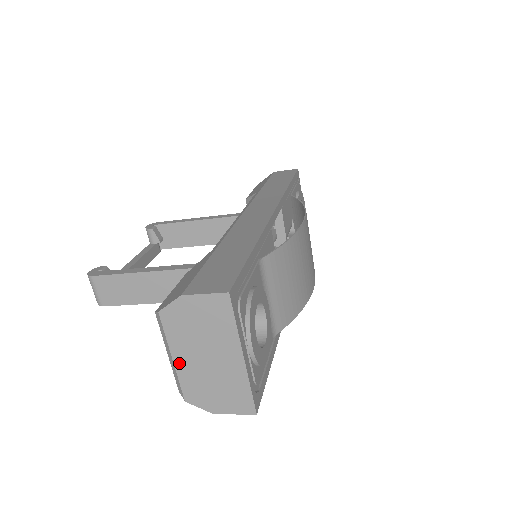
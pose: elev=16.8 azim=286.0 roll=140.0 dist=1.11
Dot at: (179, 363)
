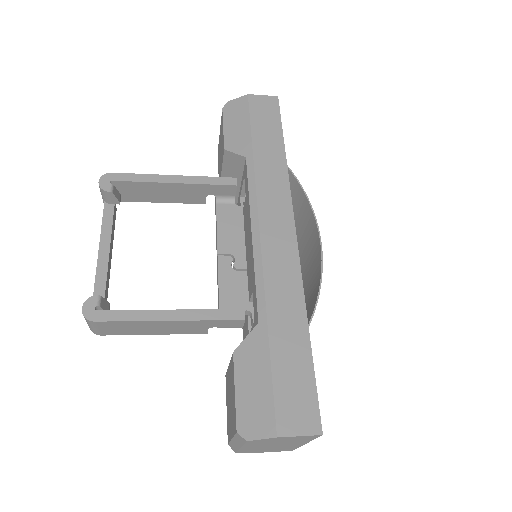
Dot at: (245, 448)
